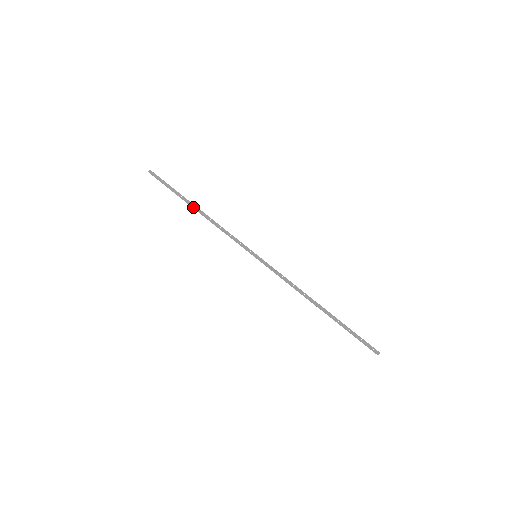
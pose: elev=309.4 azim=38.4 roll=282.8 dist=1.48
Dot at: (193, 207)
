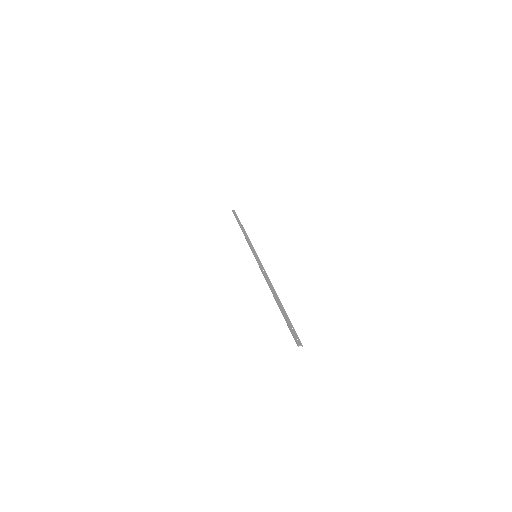
Dot at: (240, 226)
